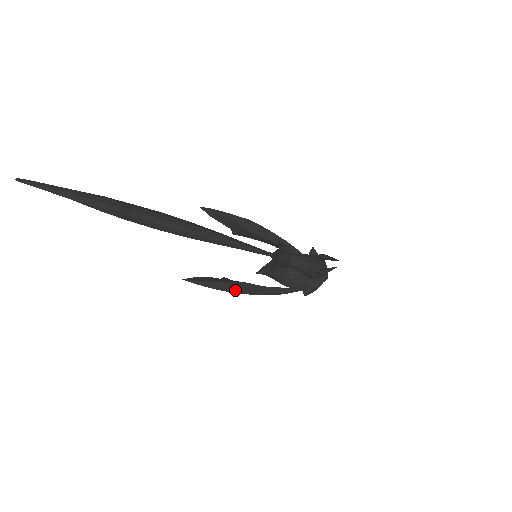
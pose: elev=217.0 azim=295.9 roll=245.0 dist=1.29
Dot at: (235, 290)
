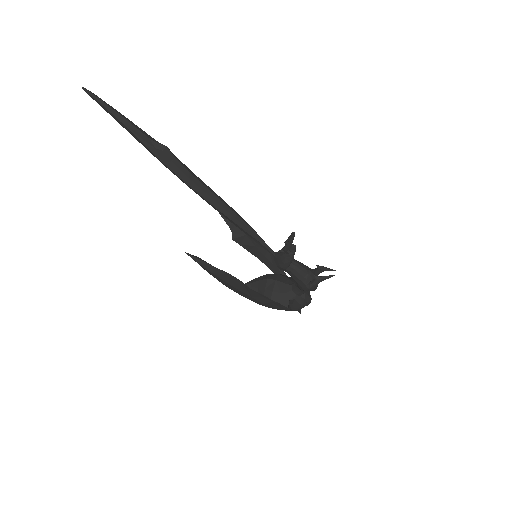
Dot at: (230, 282)
